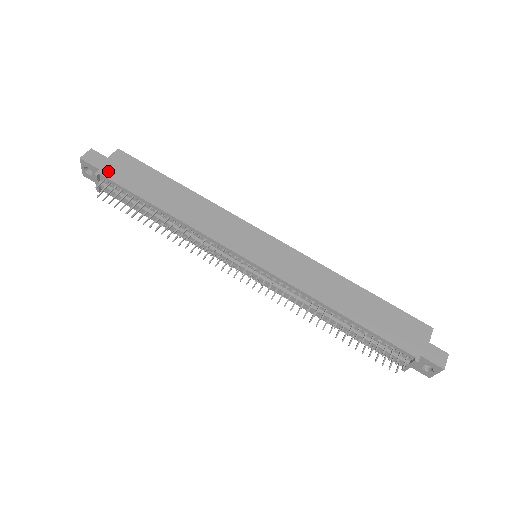
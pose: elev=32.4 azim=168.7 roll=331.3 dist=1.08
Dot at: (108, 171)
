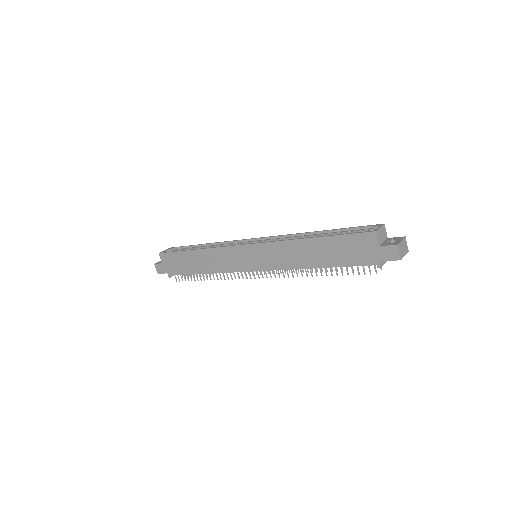
Dot at: (170, 271)
